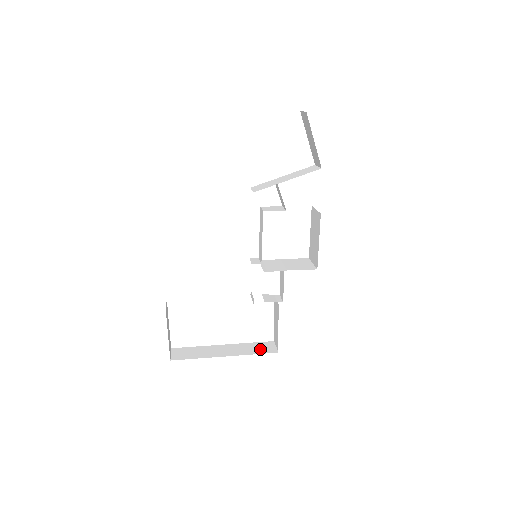
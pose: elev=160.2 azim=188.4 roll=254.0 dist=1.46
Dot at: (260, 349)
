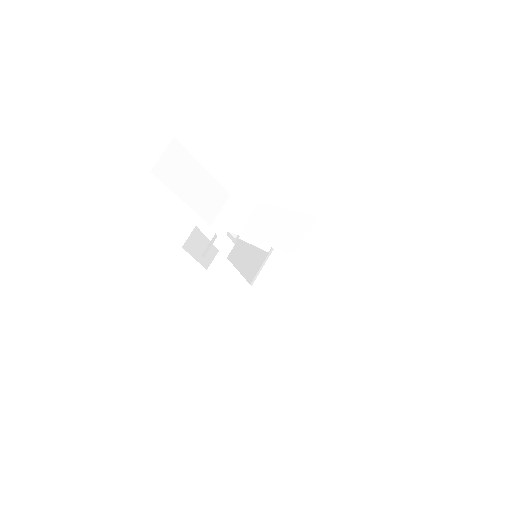
Dot at: occluded
